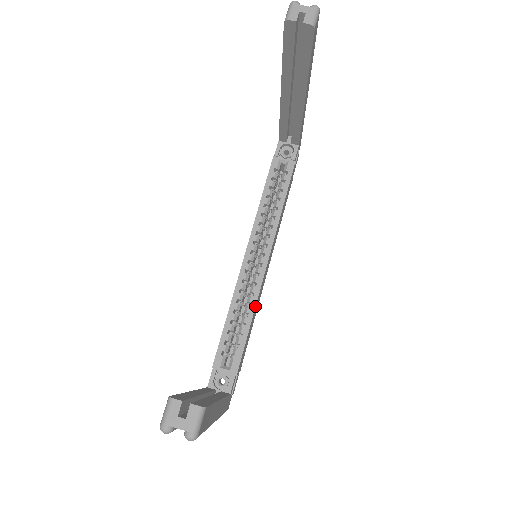
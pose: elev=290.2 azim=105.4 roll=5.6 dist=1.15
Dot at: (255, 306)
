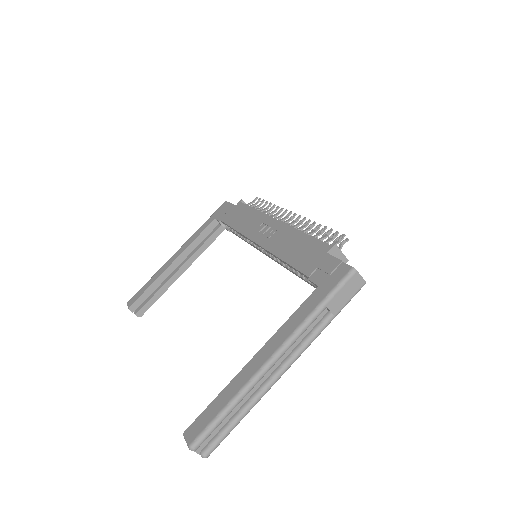
Dot at: (251, 245)
